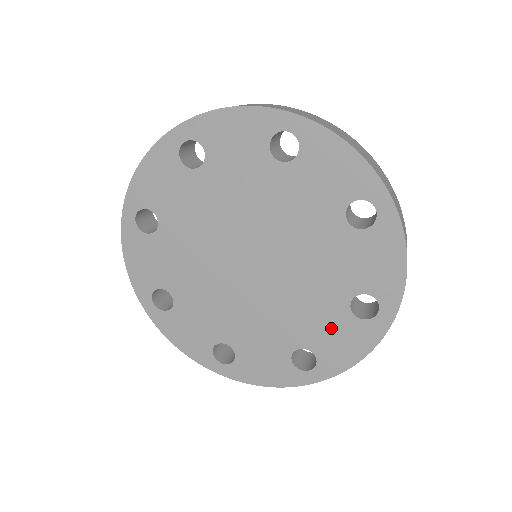
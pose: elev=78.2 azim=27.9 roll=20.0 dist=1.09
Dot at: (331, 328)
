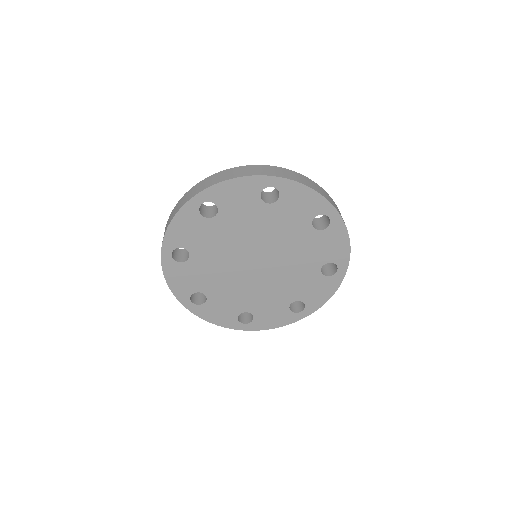
Dot at: (273, 309)
